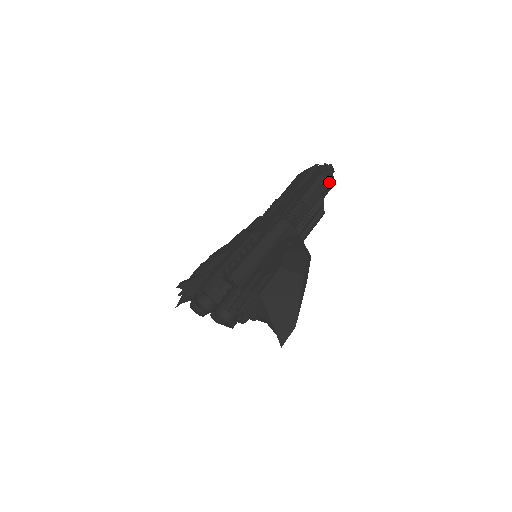
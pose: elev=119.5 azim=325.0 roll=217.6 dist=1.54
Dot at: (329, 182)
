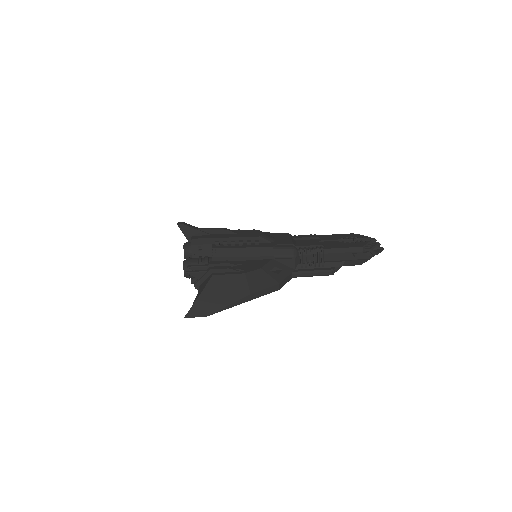
Dot at: (362, 258)
